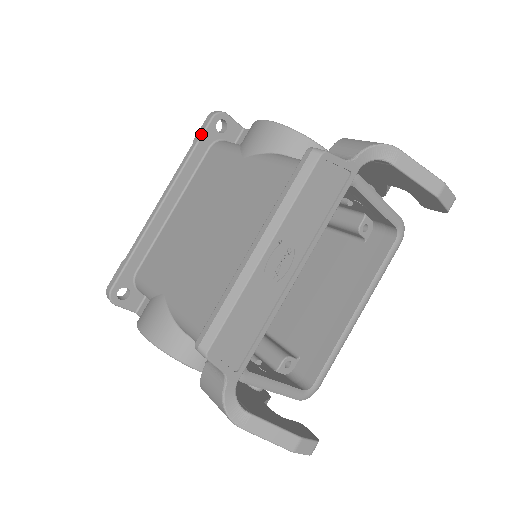
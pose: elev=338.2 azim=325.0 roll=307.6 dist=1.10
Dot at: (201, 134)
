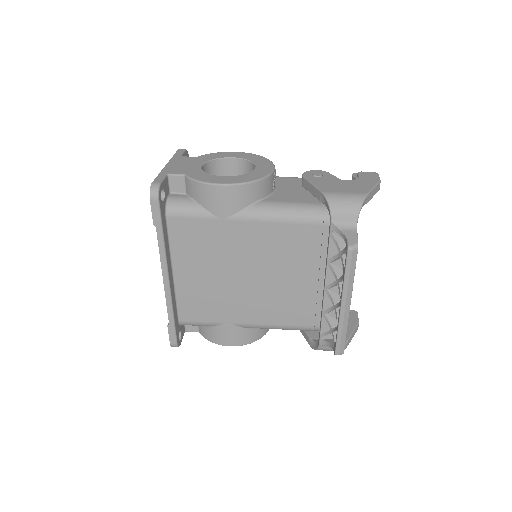
Dot at: (160, 218)
